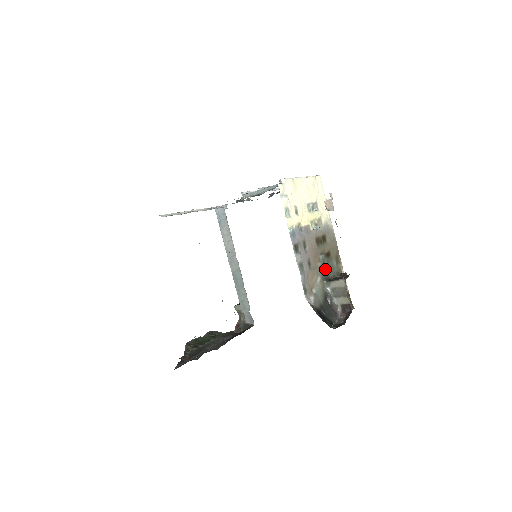
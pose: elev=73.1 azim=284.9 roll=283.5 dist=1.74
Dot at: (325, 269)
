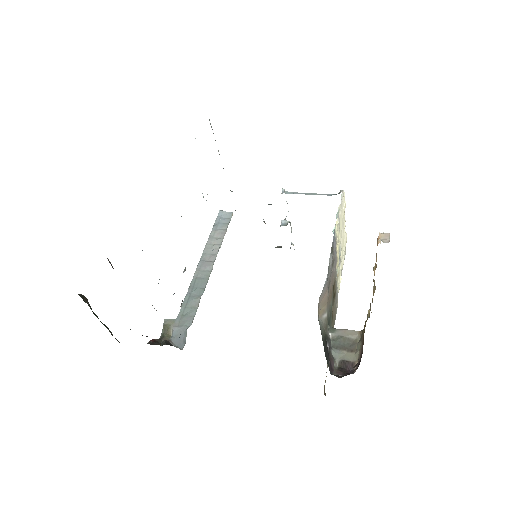
Dot at: (330, 318)
